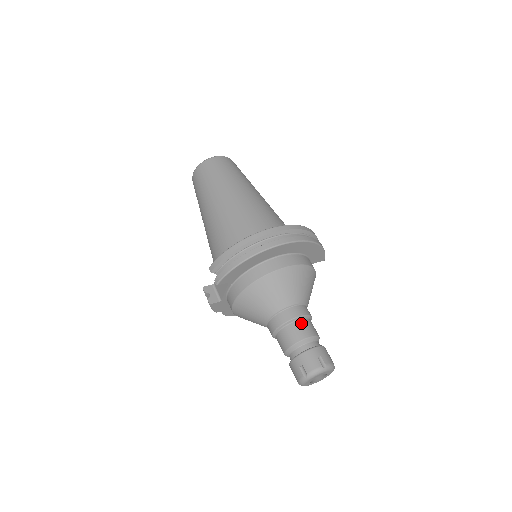
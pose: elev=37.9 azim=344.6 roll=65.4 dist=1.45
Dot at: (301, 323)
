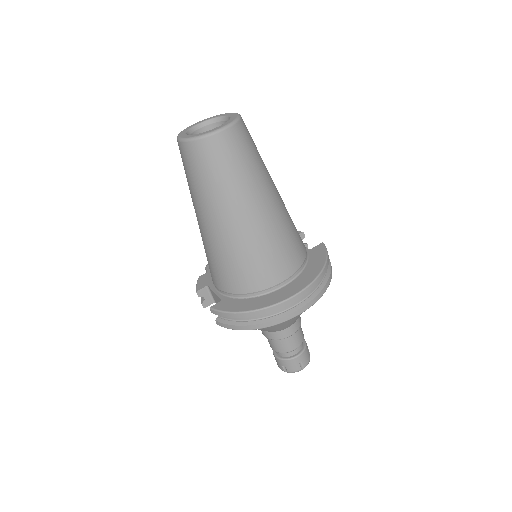
Dot at: (292, 338)
